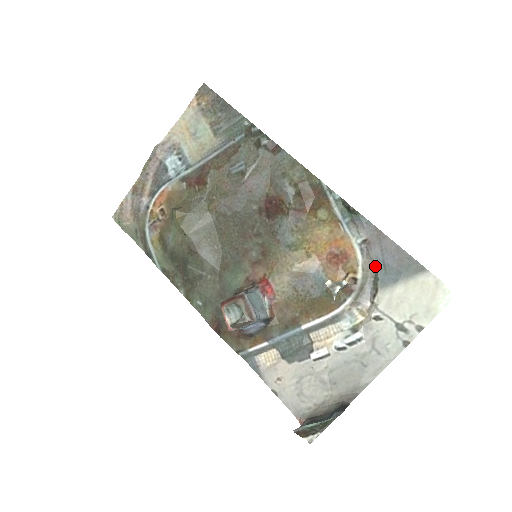
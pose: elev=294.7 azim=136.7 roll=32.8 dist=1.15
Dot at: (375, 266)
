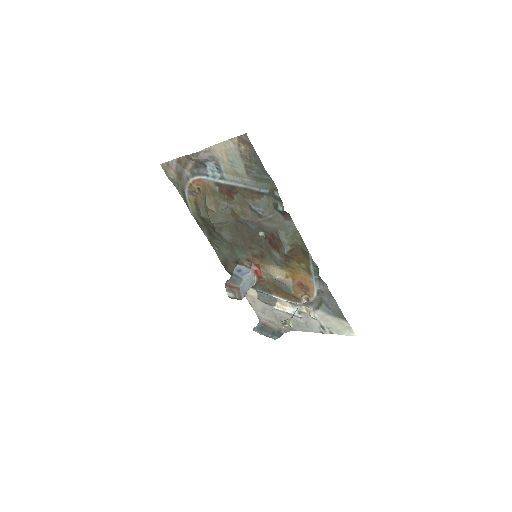
Dot at: (322, 301)
